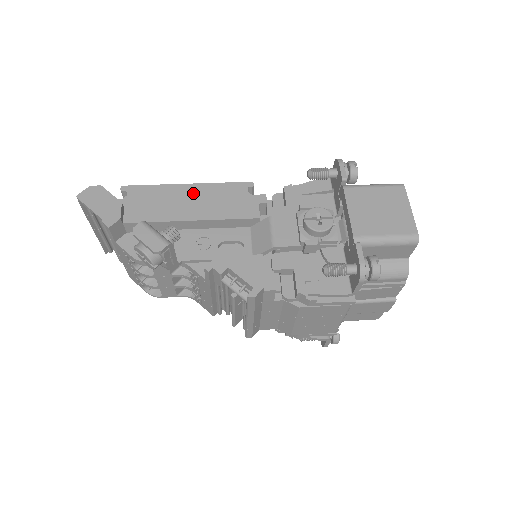
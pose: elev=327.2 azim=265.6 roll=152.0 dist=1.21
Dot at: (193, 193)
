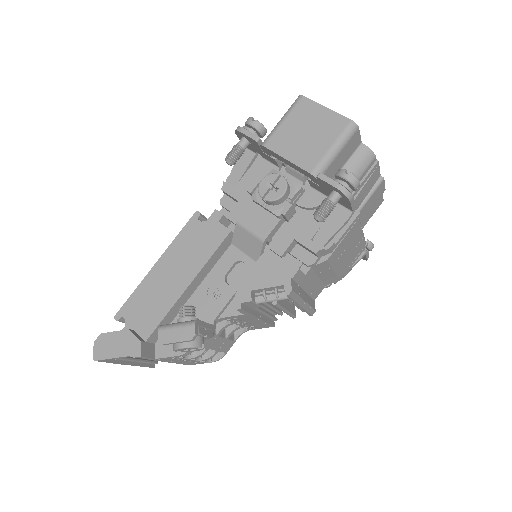
Dot at: (166, 266)
